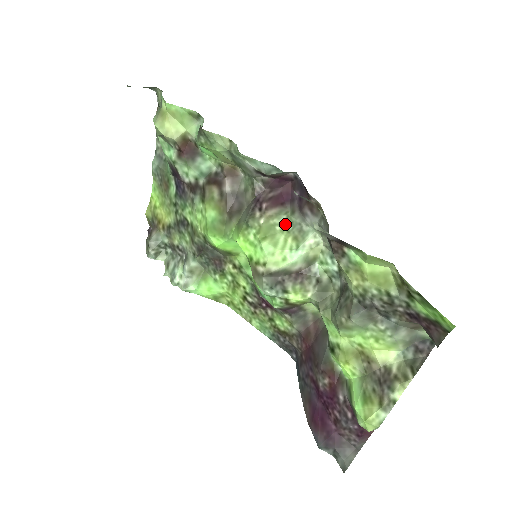
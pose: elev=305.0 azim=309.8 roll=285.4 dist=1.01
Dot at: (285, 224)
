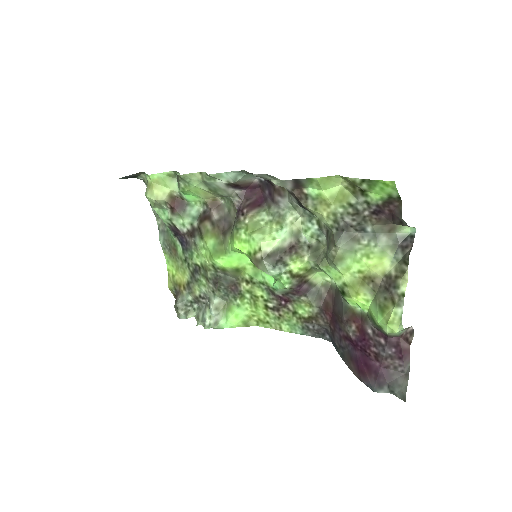
Dot at: (267, 218)
